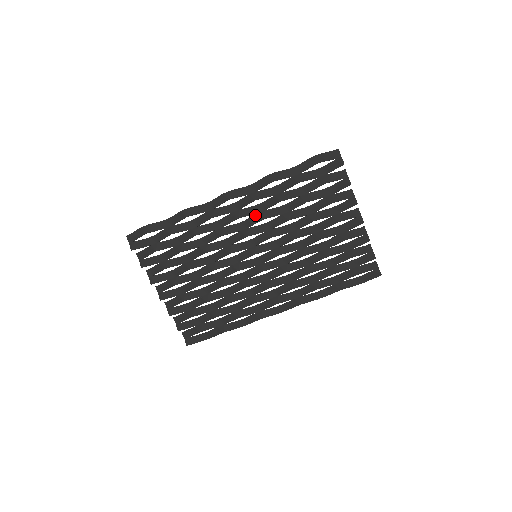
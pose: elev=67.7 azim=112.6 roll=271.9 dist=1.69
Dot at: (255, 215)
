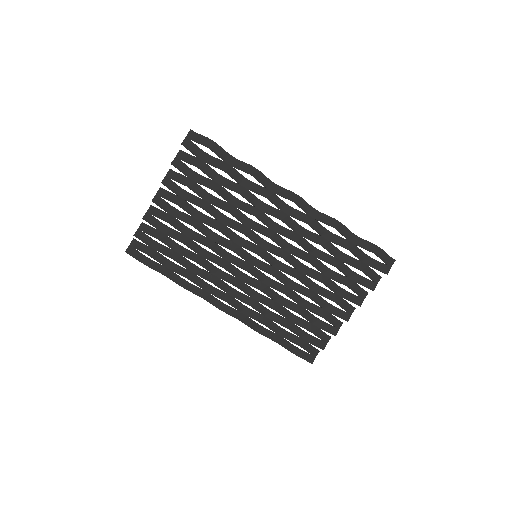
Dot at: (293, 231)
